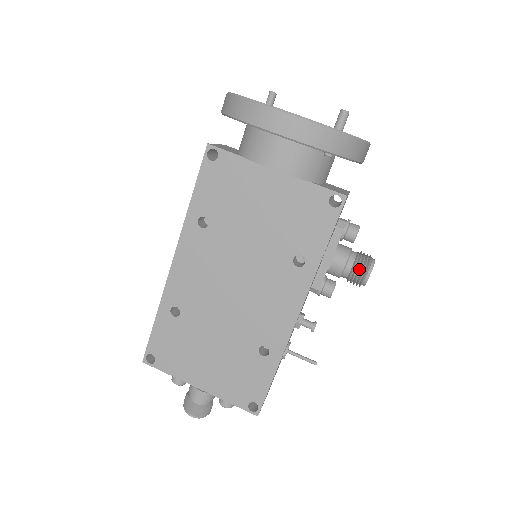
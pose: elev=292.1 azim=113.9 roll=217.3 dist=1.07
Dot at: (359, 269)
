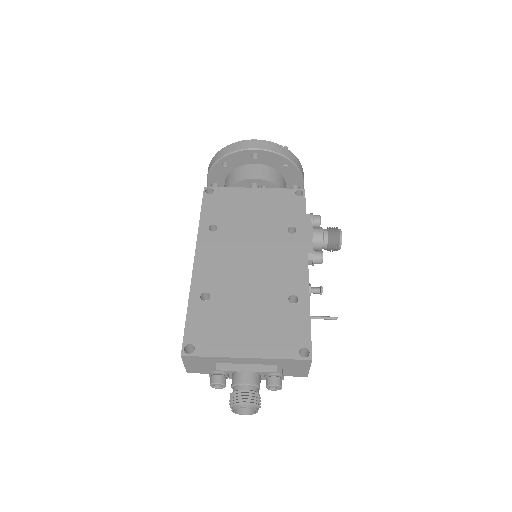
Dot at: (333, 230)
